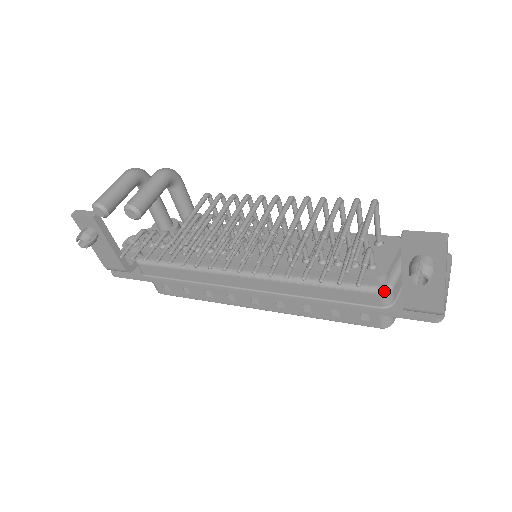
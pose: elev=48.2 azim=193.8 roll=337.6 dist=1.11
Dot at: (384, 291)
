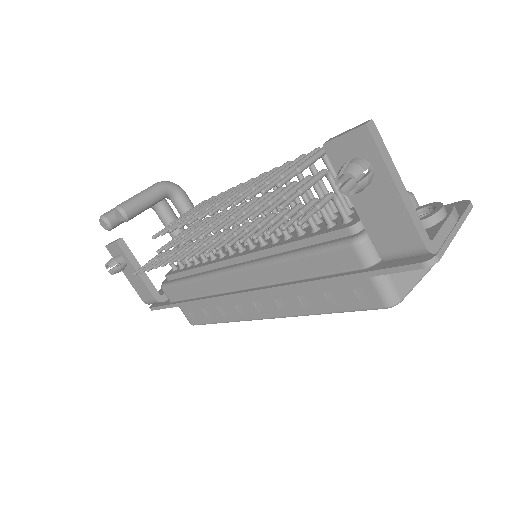
Dot at: (356, 241)
